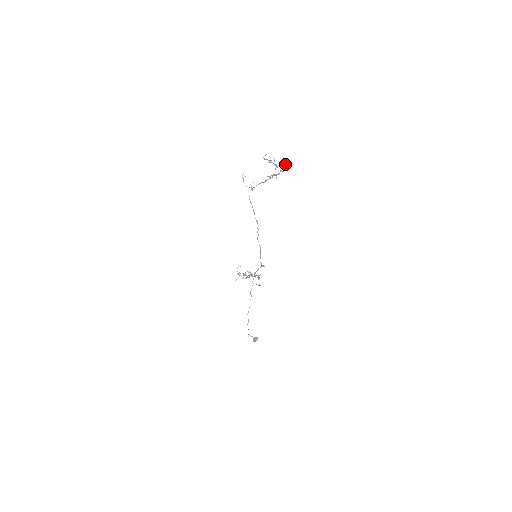
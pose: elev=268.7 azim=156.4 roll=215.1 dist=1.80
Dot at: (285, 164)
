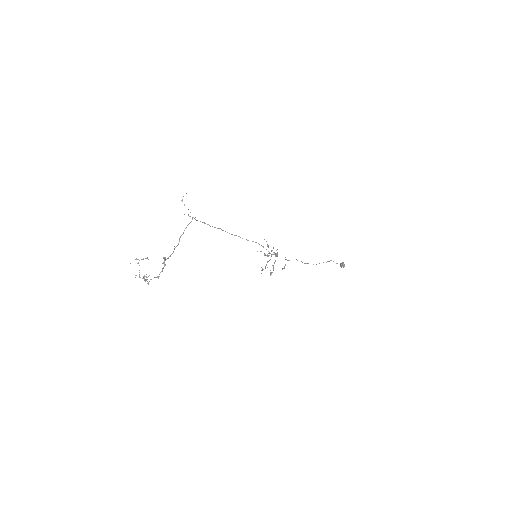
Dot at: (147, 283)
